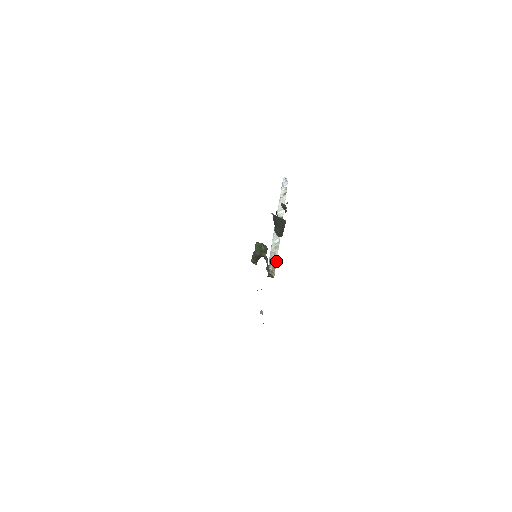
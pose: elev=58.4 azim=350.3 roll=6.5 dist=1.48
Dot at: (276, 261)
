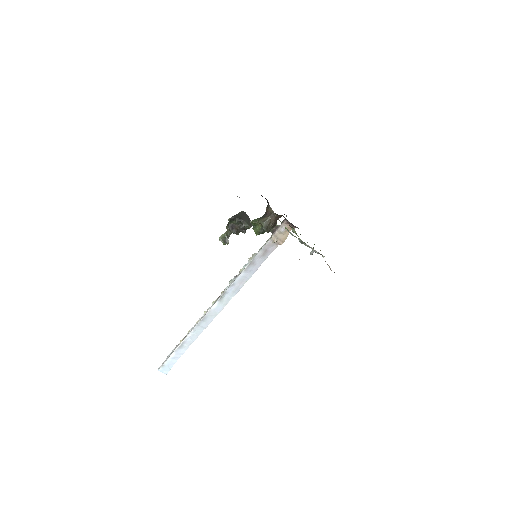
Dot at: (268, 245)
